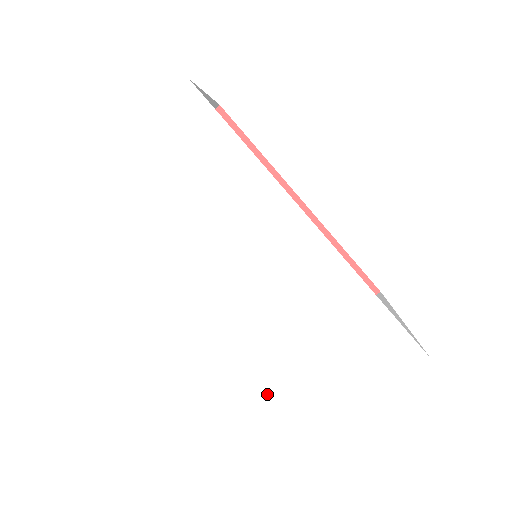
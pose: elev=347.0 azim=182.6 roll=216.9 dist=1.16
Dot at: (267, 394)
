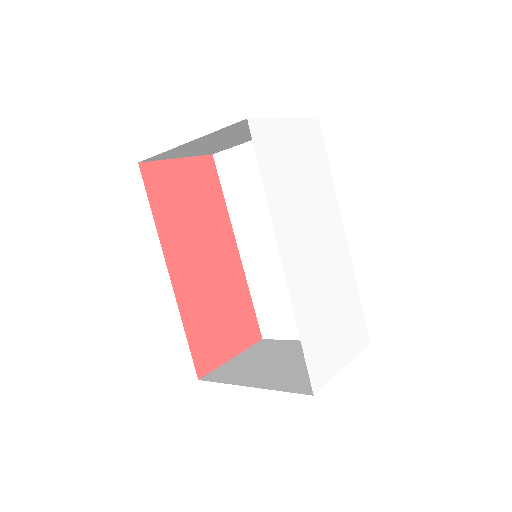
Dot at: (308, 337)
